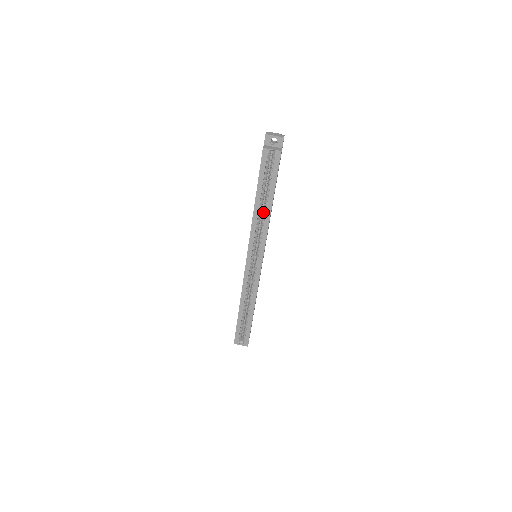
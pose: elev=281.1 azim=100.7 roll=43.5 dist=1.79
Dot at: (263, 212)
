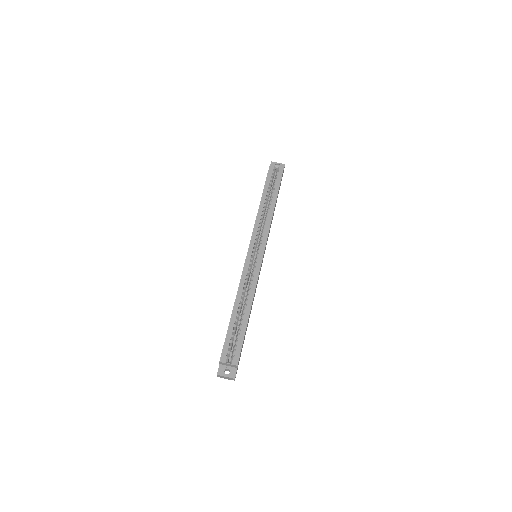
Dot at: (267, 210)
